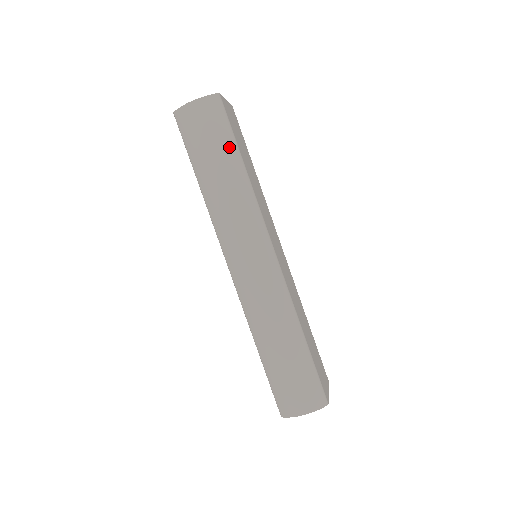
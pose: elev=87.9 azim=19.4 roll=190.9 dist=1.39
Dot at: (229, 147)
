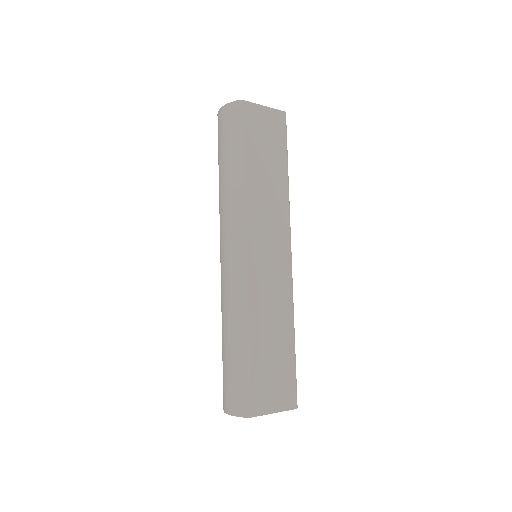
Dot at: (235, 149)
